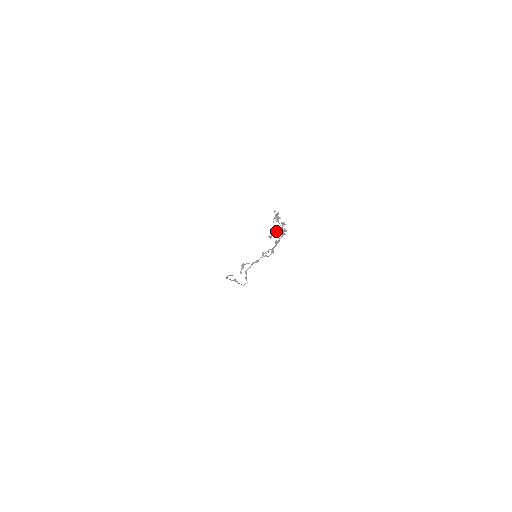
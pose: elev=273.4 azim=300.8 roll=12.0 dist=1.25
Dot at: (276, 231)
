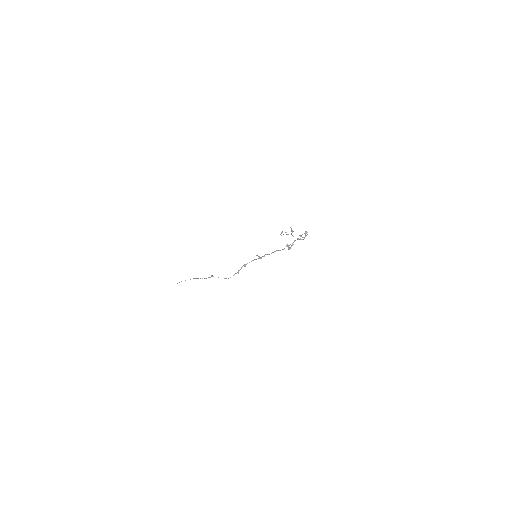
Dot at: (306, 233)
